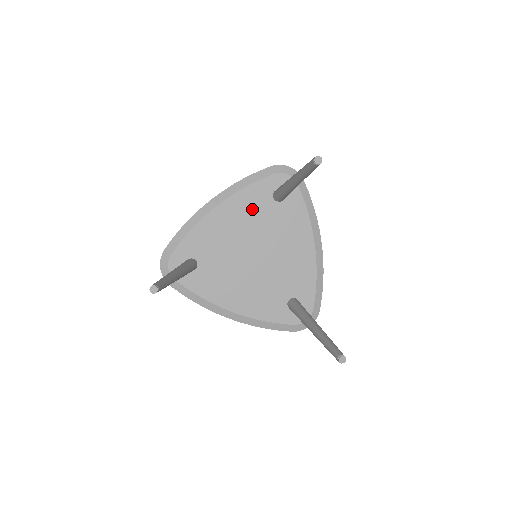
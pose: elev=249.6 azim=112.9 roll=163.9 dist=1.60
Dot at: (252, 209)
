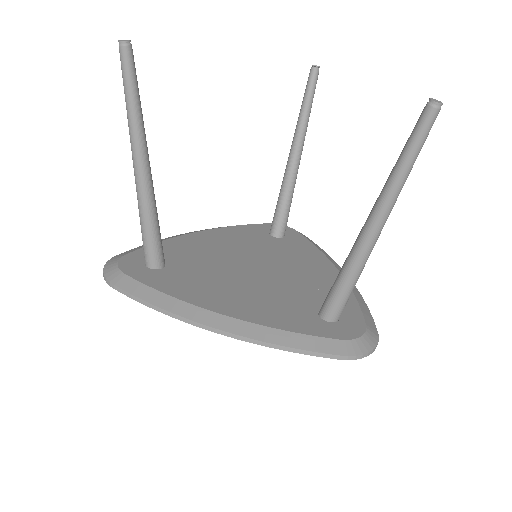
Dot at: (244, 238)
